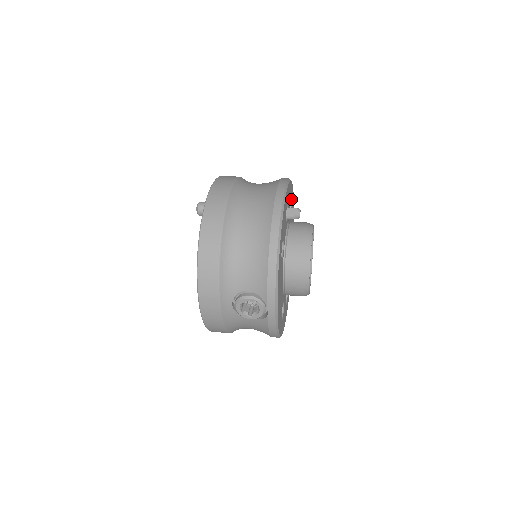
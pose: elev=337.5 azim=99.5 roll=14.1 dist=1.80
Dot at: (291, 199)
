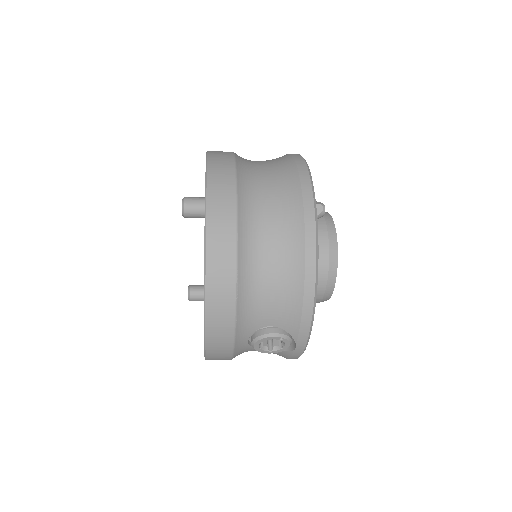
Dot at: occluded
